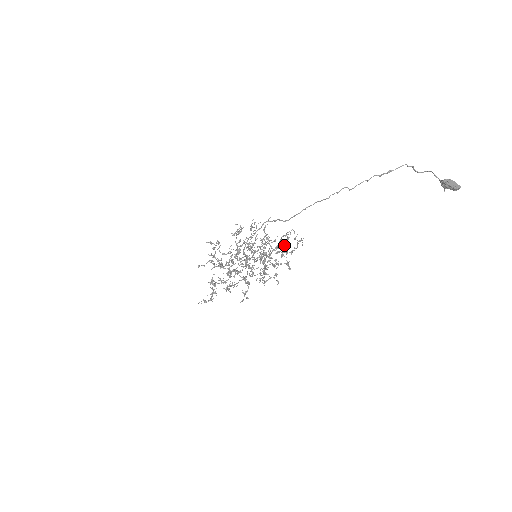
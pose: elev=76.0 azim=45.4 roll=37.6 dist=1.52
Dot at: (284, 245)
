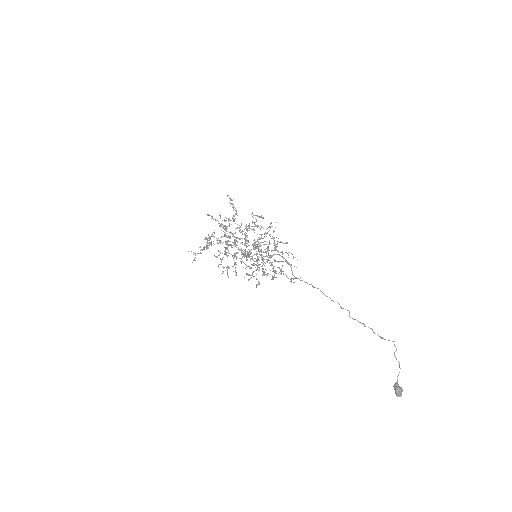
Dot at: (281, 271)
